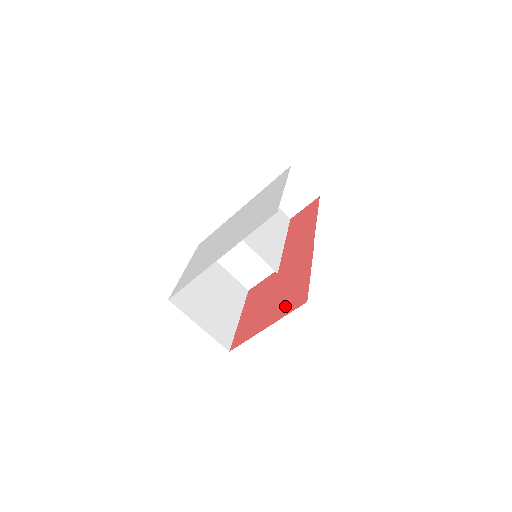
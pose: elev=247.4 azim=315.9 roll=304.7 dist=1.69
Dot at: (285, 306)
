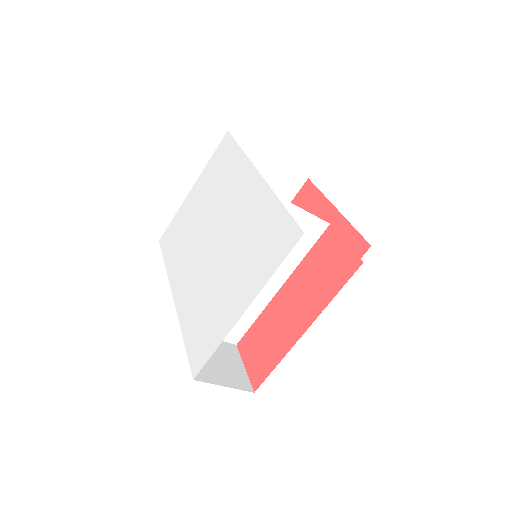
Dot at: occluded
